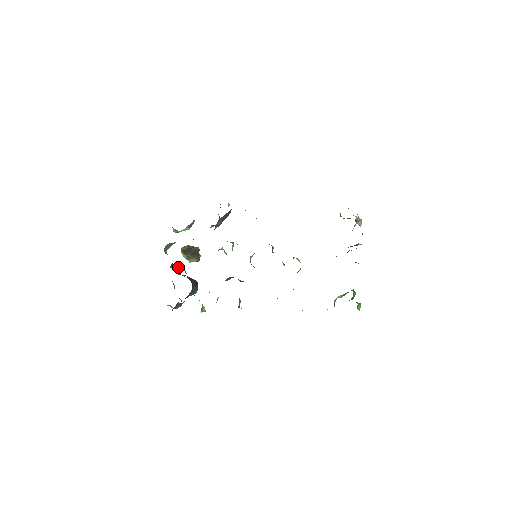
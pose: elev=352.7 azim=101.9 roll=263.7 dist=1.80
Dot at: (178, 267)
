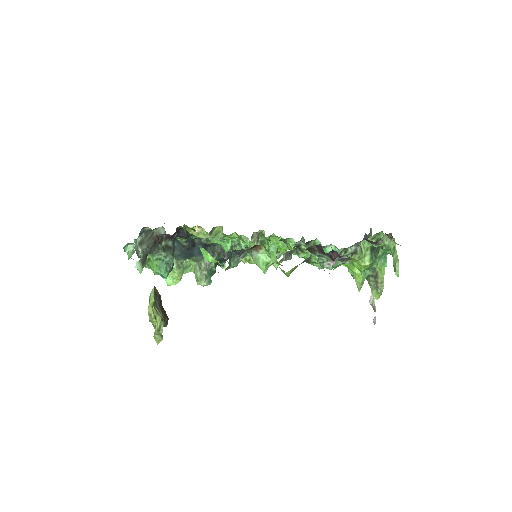
Dot at: occluded
